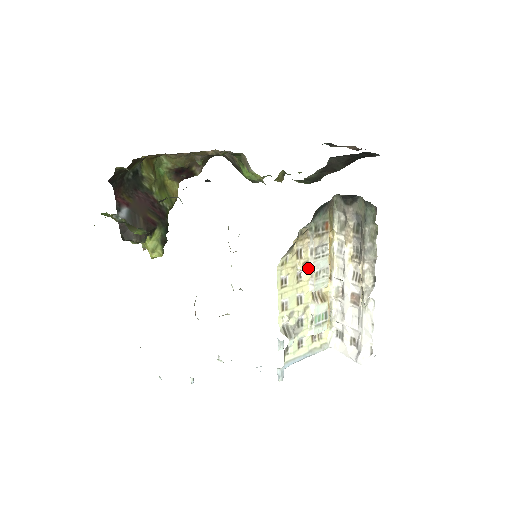
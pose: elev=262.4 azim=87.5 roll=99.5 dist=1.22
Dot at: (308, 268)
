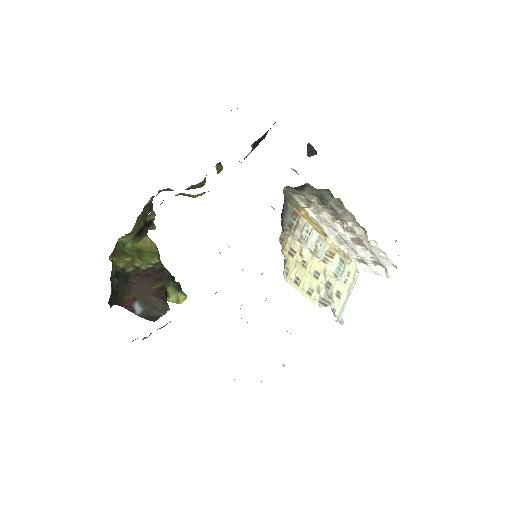
Dot at: (305, 252)
